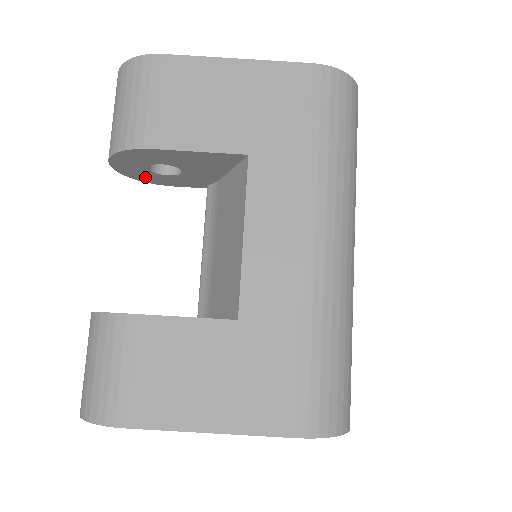
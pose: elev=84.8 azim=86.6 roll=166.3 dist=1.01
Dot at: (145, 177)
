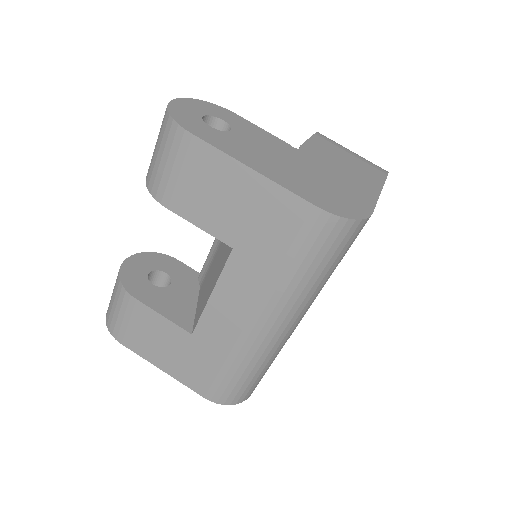
Dot at: occluded
